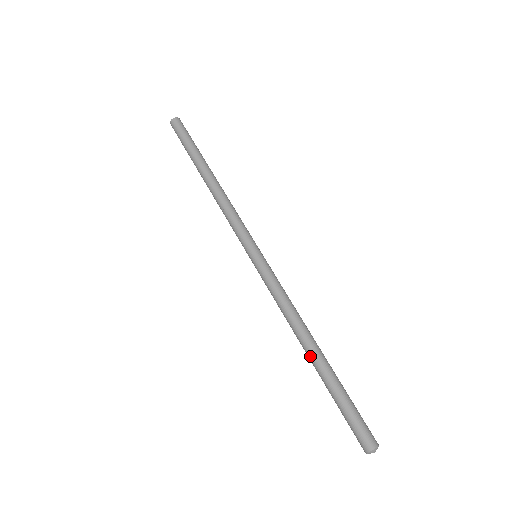
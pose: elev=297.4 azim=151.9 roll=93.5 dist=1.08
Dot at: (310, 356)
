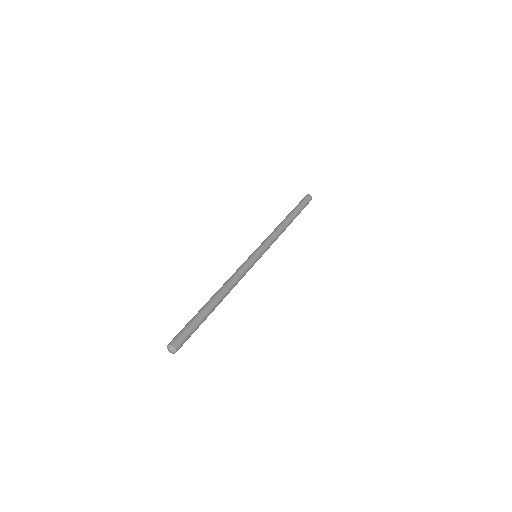
Dot at: occluded
